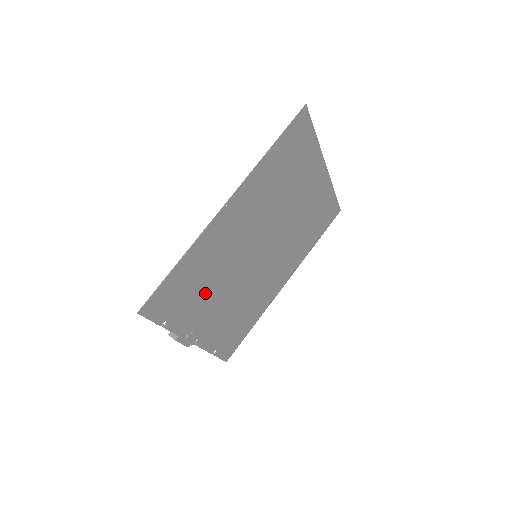
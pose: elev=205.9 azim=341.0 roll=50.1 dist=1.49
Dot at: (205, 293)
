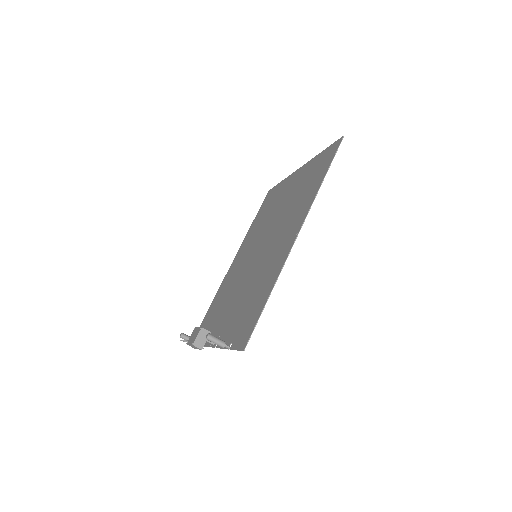
Dot at: (243, 305)
